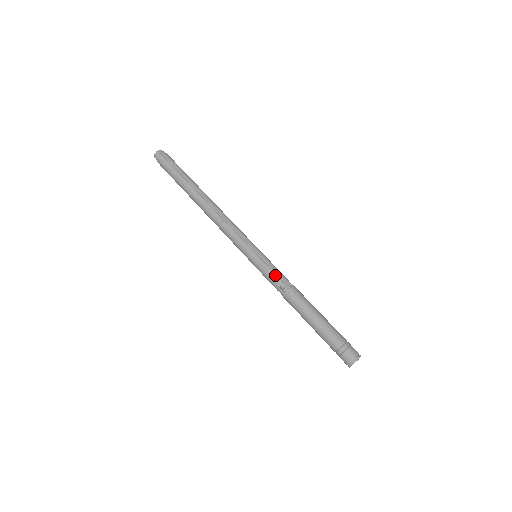
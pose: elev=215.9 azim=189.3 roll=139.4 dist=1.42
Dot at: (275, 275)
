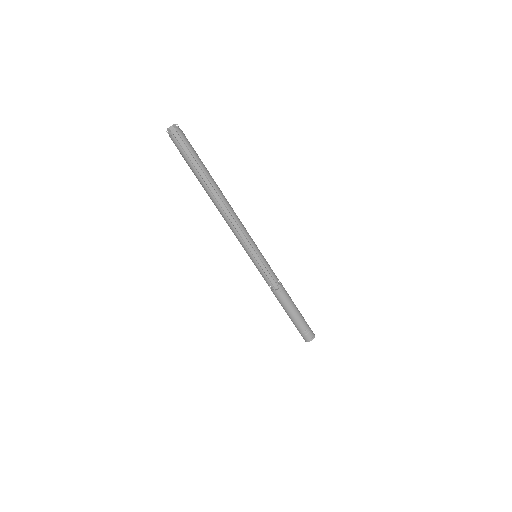
Dot at: (268, 278)
